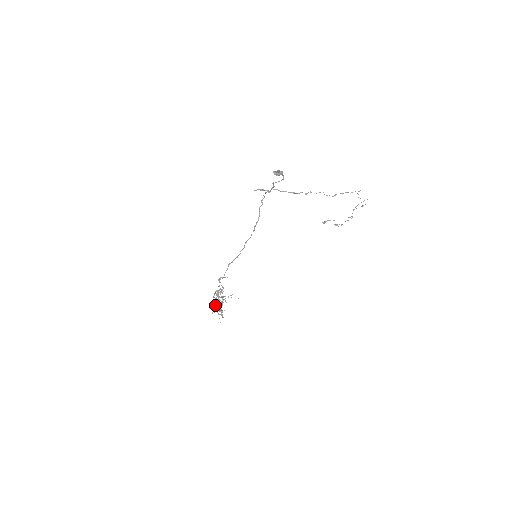
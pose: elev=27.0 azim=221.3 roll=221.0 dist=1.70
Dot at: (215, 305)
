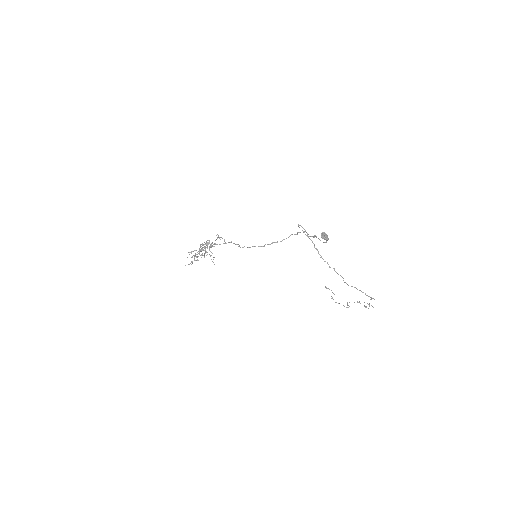
Dot at: (196, 250)
